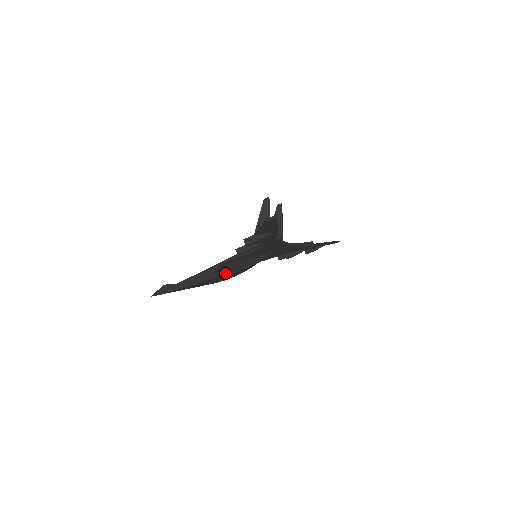
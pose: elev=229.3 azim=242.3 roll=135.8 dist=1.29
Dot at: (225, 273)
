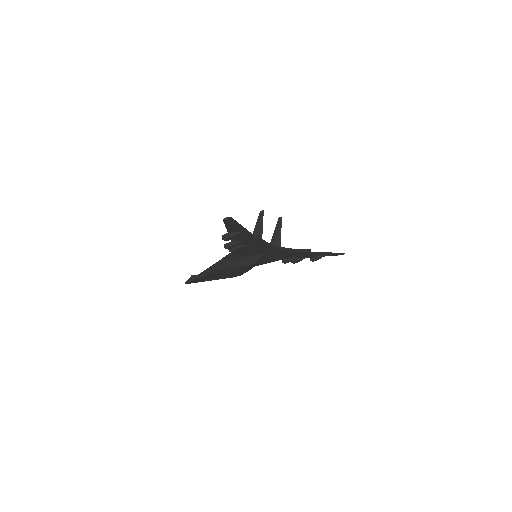
Dot at: (230, 267)
